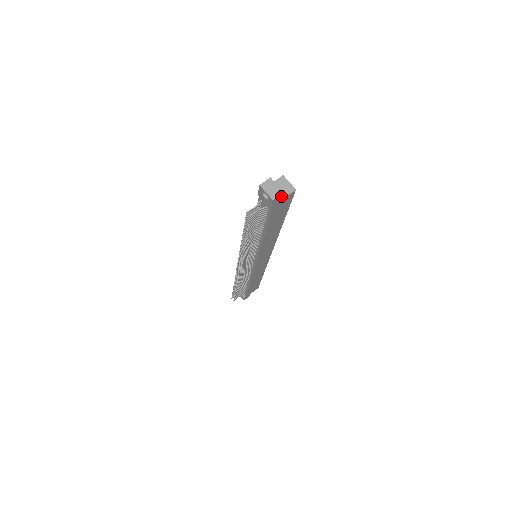
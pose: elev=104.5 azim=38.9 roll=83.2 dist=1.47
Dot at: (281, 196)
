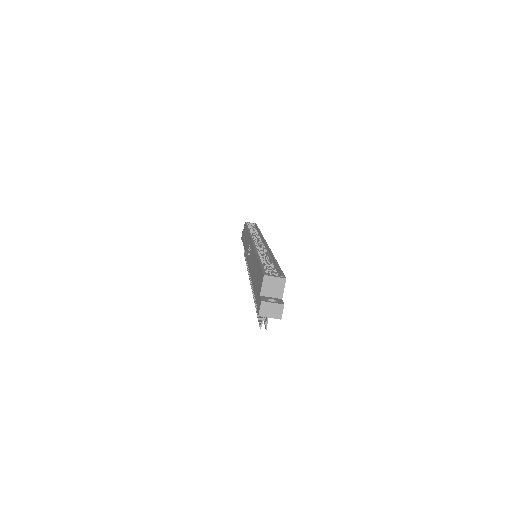
Dot at: (282, 305)
